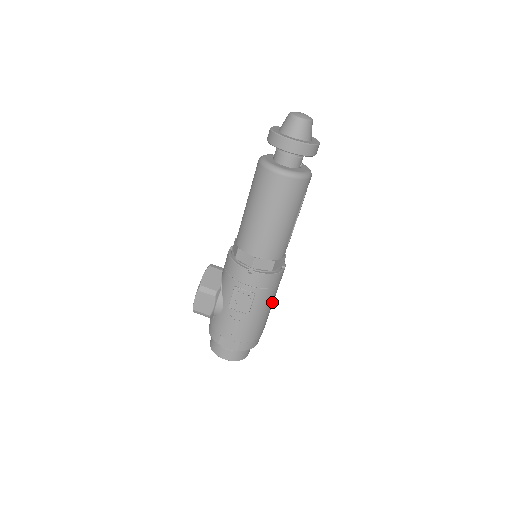
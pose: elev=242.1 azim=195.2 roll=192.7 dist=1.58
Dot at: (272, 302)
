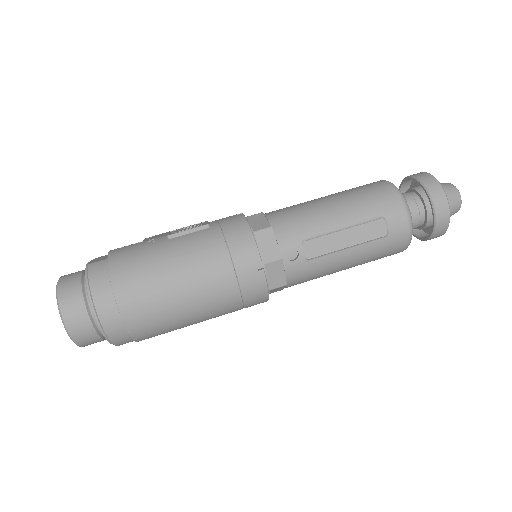
Dot at: (194, 275)
